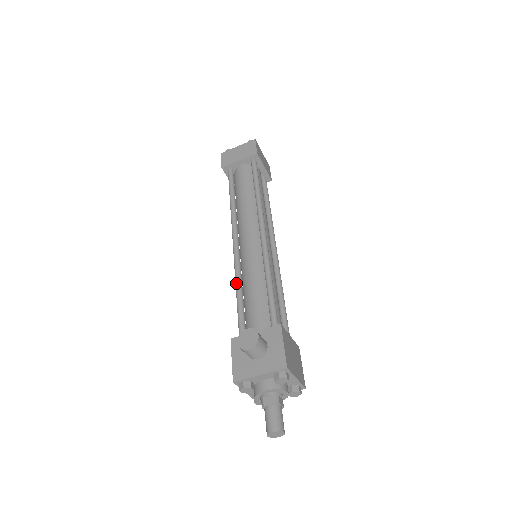
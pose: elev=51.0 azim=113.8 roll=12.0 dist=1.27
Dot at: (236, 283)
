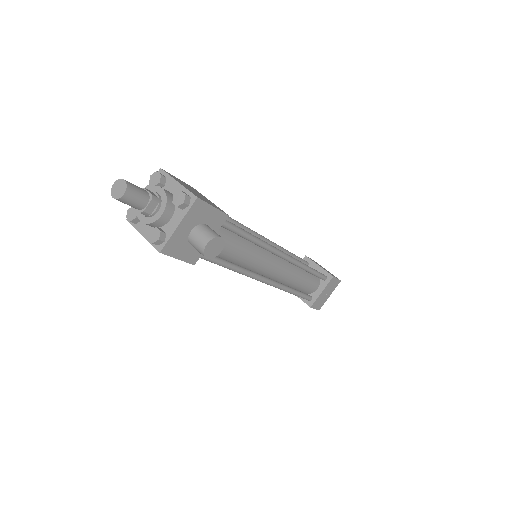
Dot at: occluded
